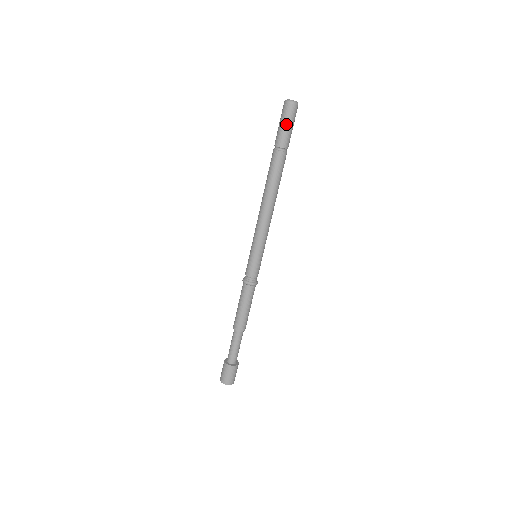
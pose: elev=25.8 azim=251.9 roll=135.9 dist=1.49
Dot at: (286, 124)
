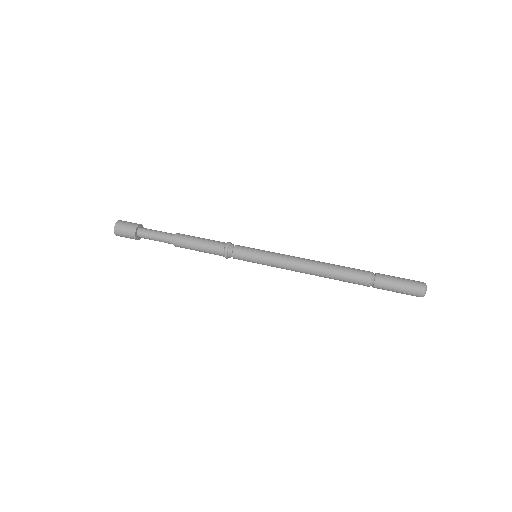
Dot at: (399, 292)
